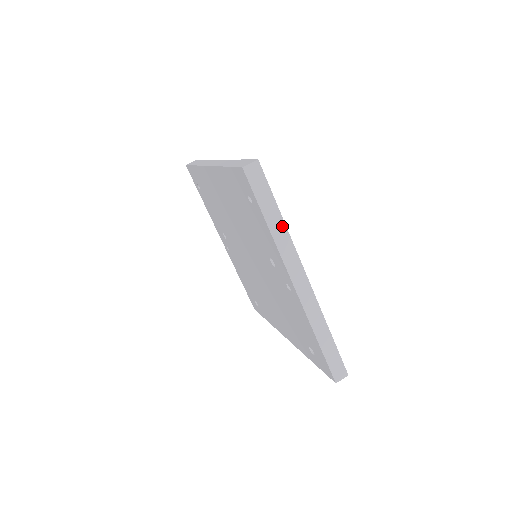
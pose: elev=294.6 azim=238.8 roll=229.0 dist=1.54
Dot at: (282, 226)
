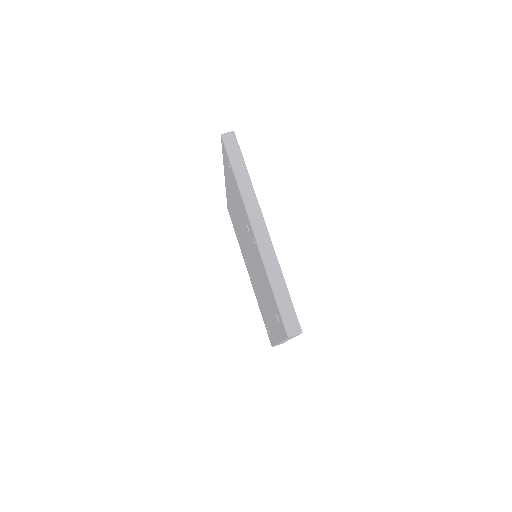
Dot at: (248, 181)
